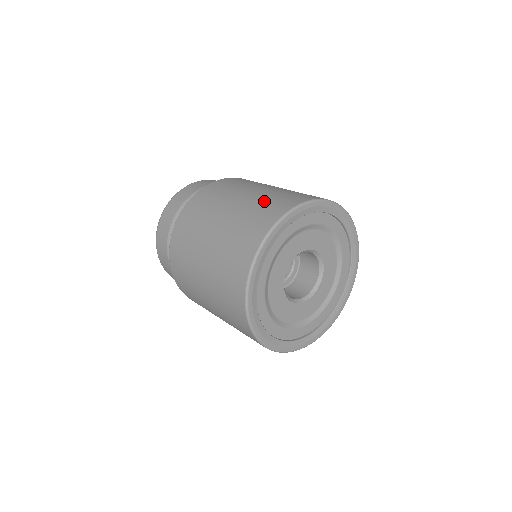
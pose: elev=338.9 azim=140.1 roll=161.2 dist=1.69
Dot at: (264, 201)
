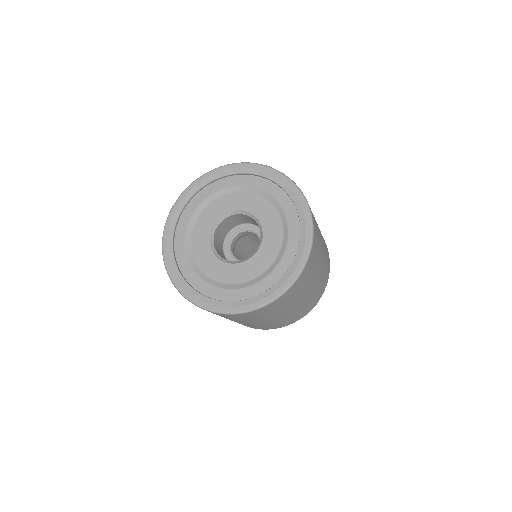
Dot at: occluded
